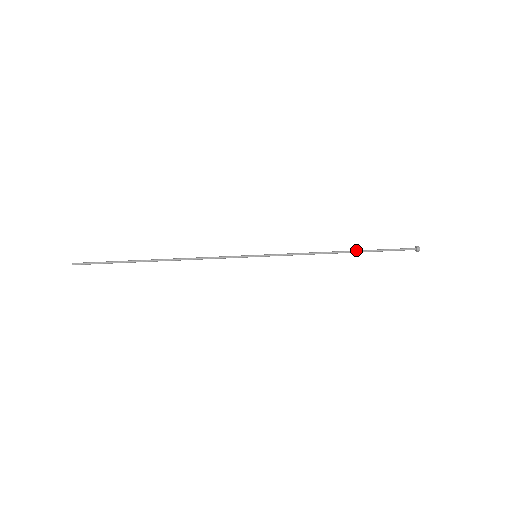
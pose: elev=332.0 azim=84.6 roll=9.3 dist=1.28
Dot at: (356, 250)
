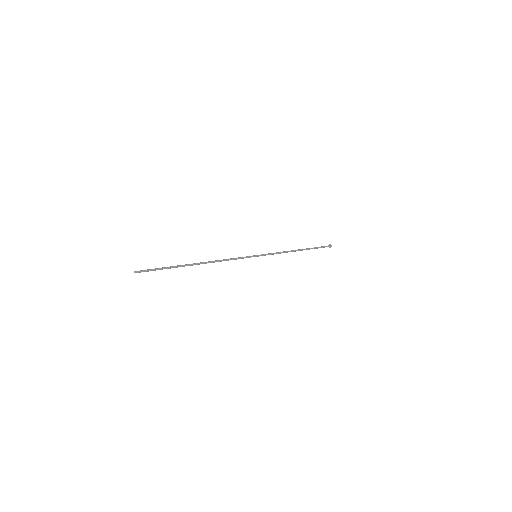
Dot at: occluded
